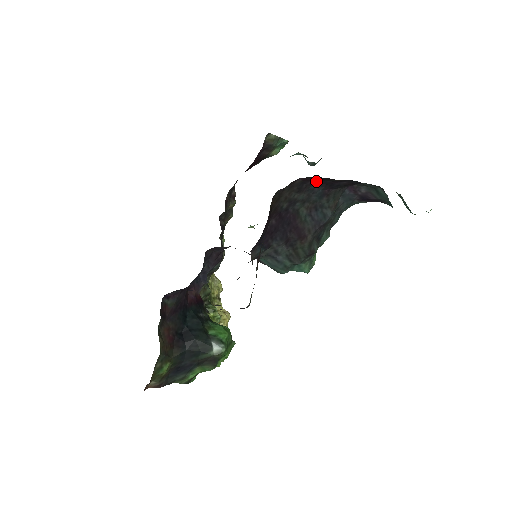
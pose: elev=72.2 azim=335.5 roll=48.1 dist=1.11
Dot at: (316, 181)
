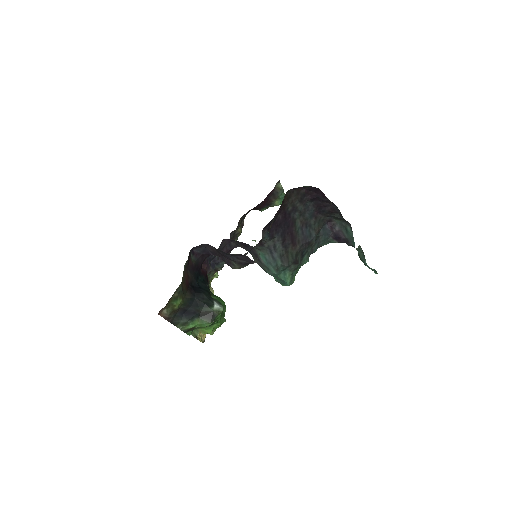
Dot at: (313, 197)
